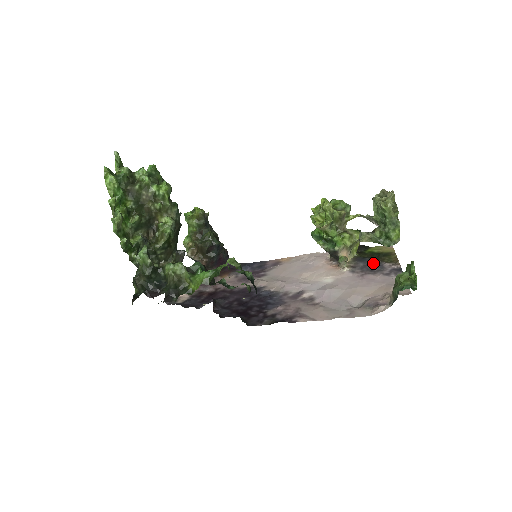
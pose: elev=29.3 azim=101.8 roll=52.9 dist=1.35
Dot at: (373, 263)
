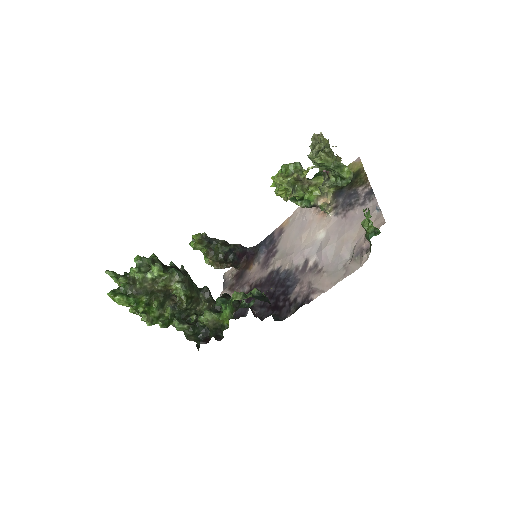
Dot at: (349, 193)
